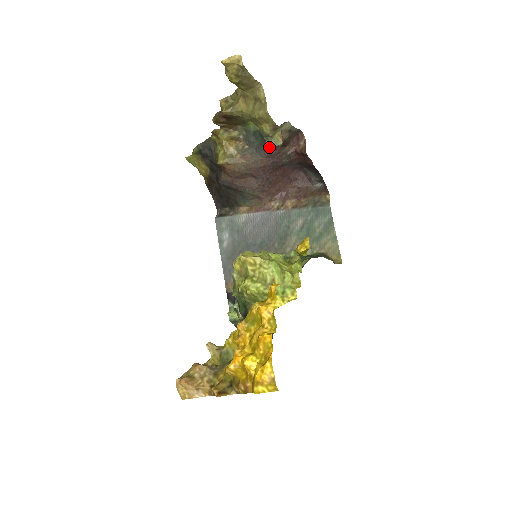
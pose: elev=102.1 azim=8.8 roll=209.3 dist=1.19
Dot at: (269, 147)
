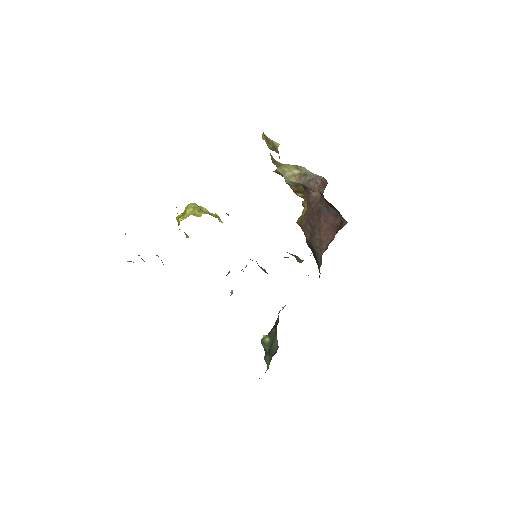
Dot at: (306, 195)
